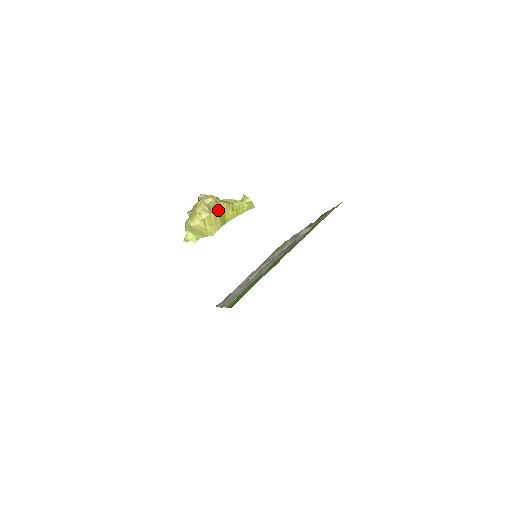
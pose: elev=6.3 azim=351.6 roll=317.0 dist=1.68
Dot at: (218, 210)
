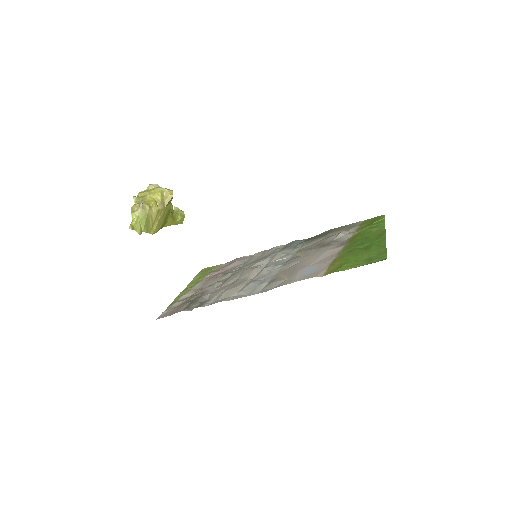
Dot at: (168, 208)
